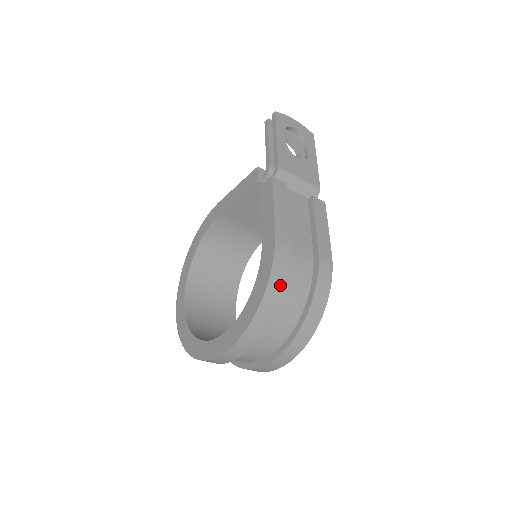
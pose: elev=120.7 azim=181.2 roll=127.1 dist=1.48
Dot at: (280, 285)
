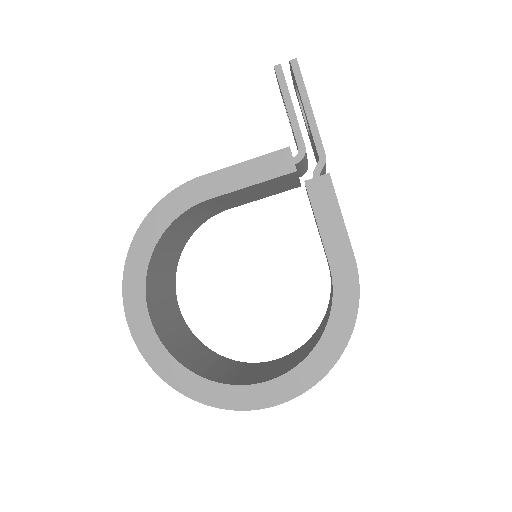
Dot at: occluded
